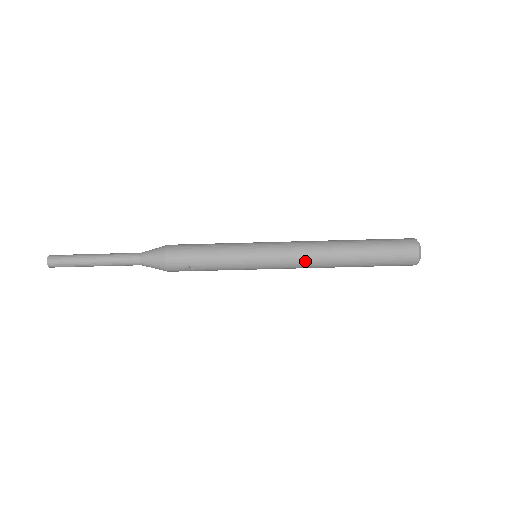
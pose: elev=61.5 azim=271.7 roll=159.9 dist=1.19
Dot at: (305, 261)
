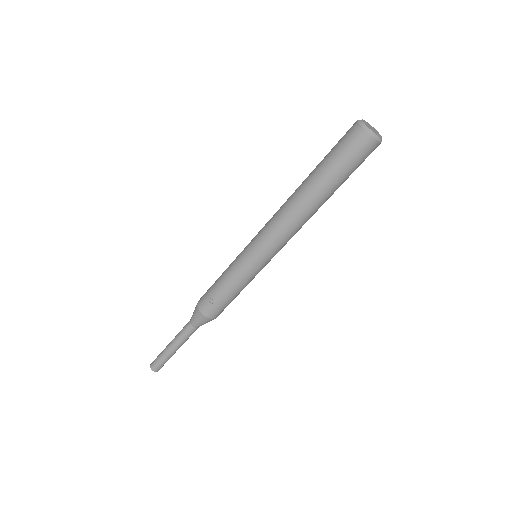
Dot at: (277, 221)
